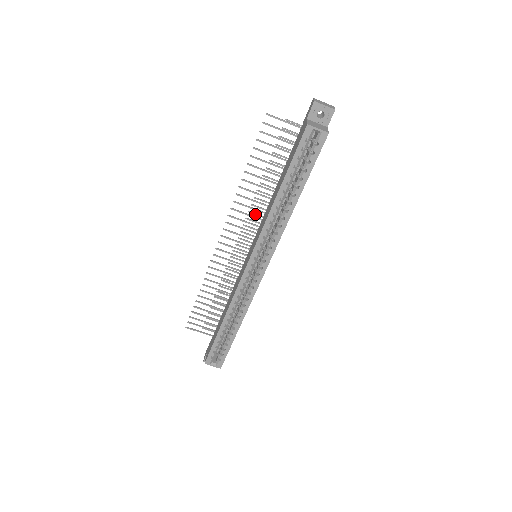
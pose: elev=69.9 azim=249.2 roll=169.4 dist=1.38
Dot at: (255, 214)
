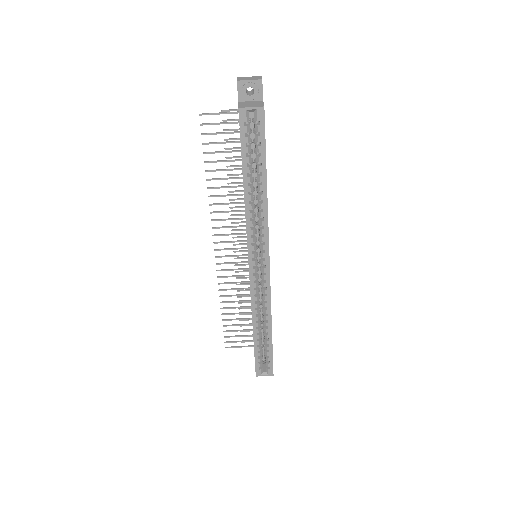
Dot at: (238, 215)
